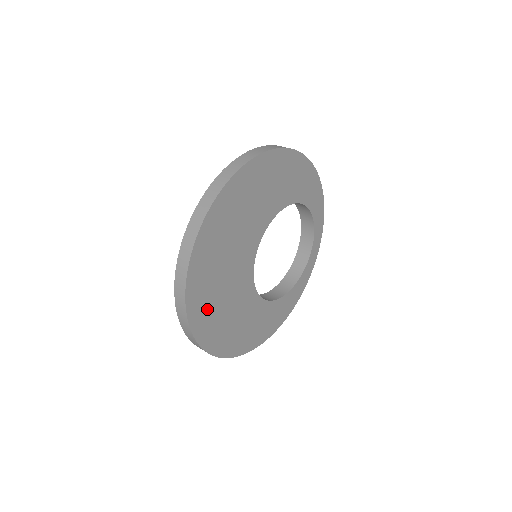
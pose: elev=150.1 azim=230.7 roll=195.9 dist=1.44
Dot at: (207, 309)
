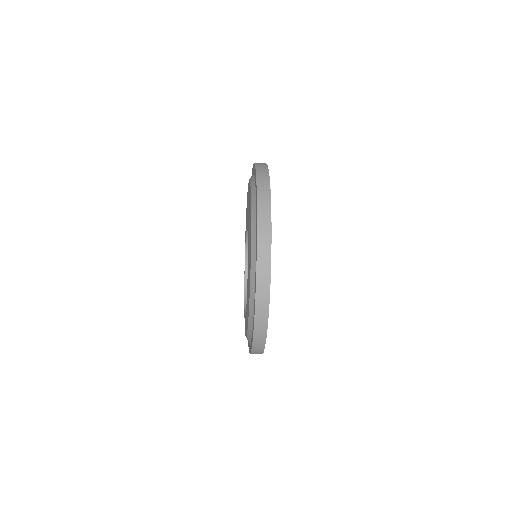
Dot at: occluded
